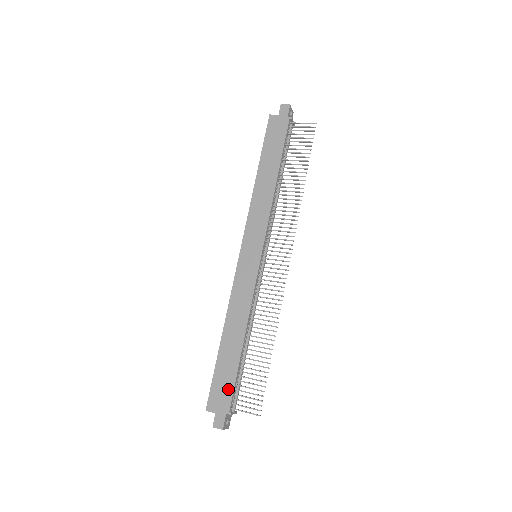
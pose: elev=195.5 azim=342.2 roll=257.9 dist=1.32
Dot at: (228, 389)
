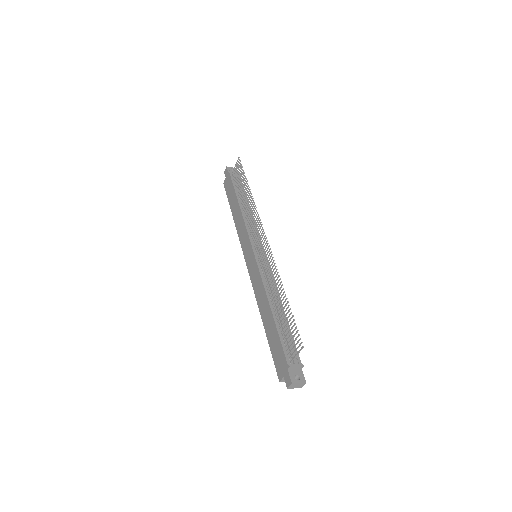
Dot at: (280, 351)
